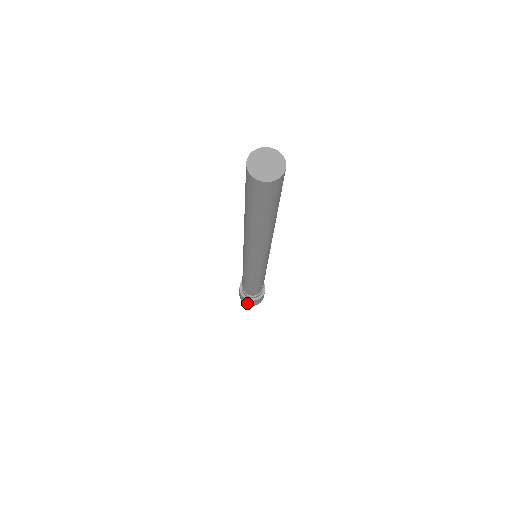
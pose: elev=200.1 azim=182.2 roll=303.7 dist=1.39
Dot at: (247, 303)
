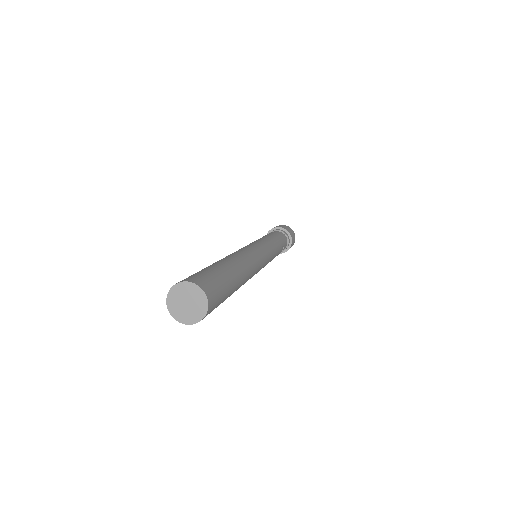
Dot at: occluded
